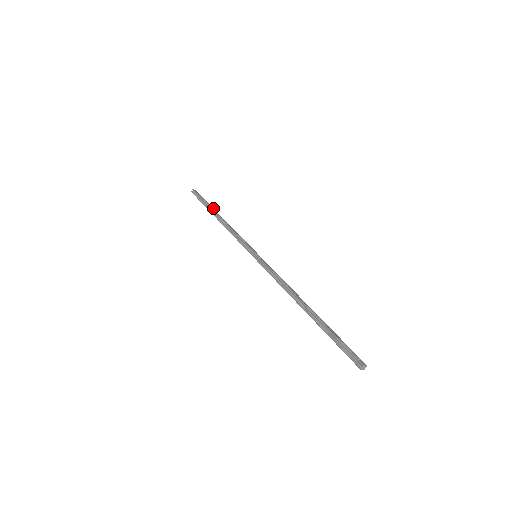
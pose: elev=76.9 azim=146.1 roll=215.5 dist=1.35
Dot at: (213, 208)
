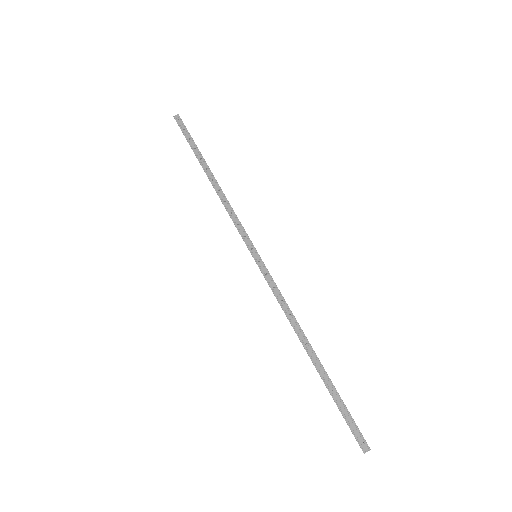
Dot at: (201, 155)
